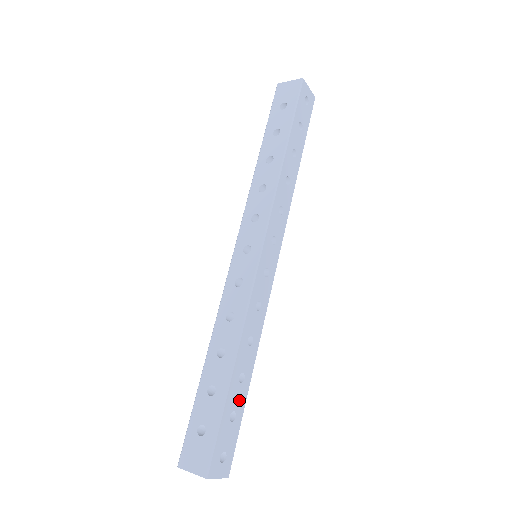
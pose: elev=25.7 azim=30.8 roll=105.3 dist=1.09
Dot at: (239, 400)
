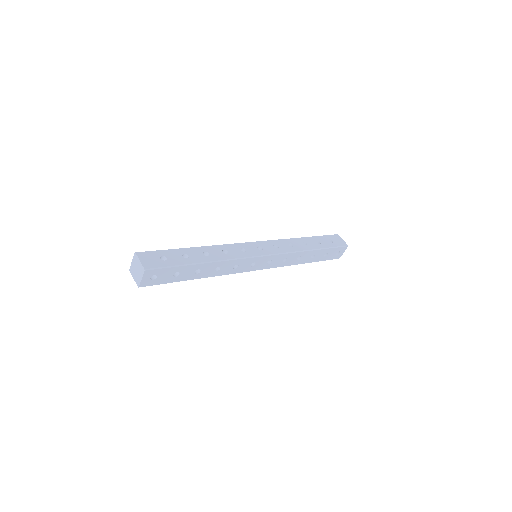
Dot at: (185, 275)
